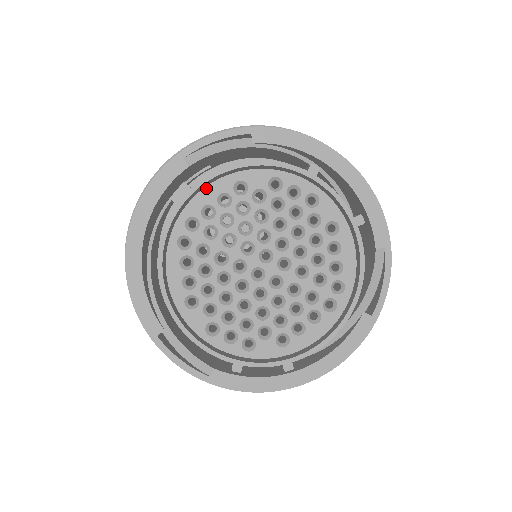
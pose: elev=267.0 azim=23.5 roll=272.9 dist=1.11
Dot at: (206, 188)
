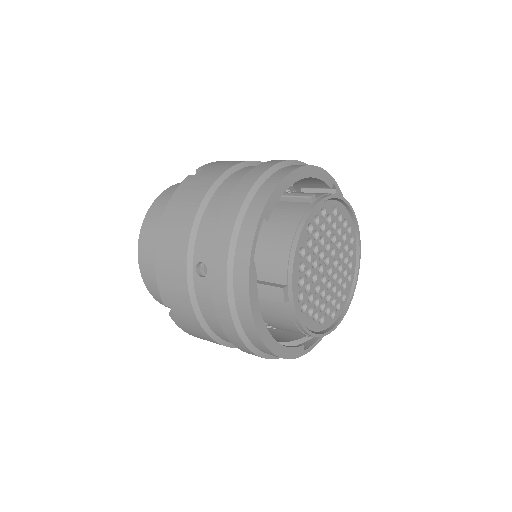
Dot at: (293, 275)
